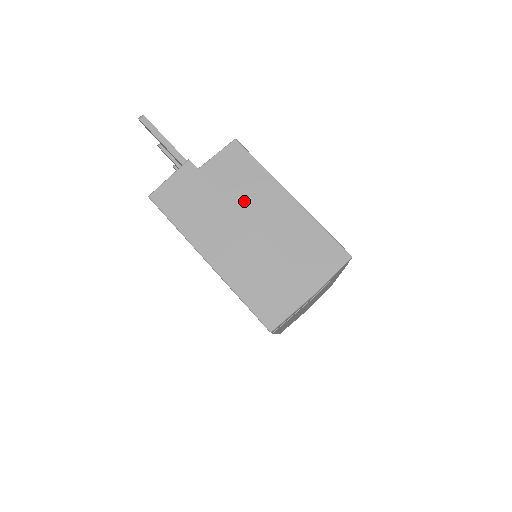
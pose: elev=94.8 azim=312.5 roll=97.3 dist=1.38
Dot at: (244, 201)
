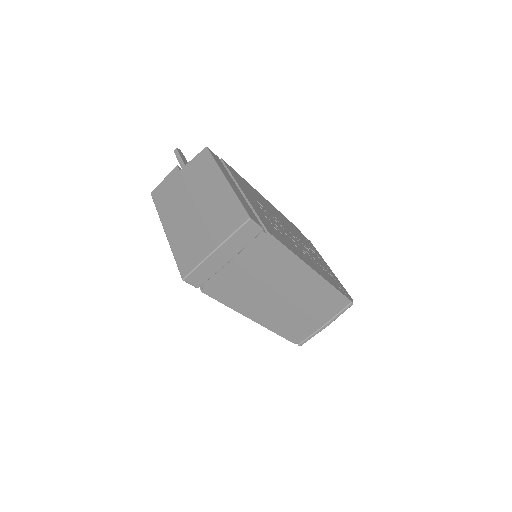
Dot at: (197, 187)
